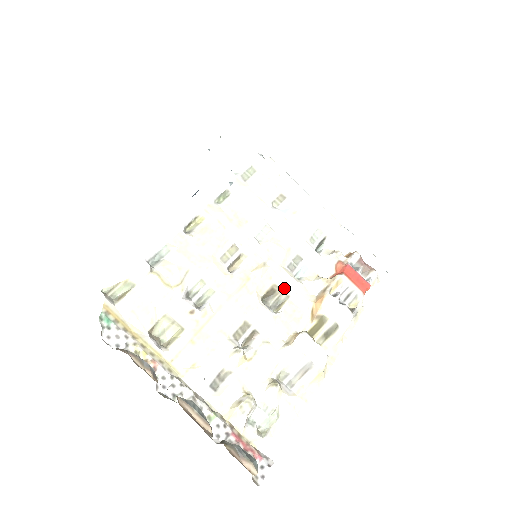
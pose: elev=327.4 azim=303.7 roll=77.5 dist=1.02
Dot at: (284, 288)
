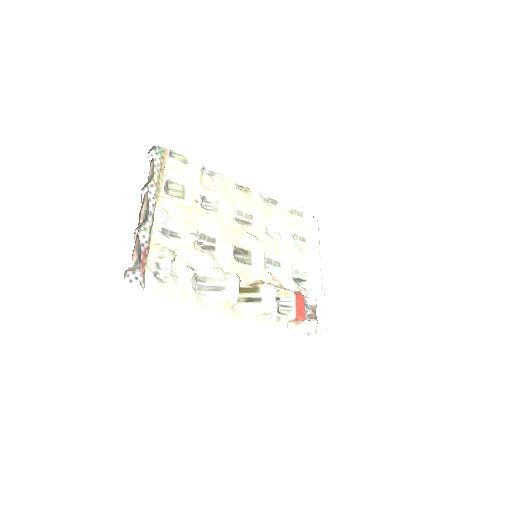
Dot at: (254, 259)
